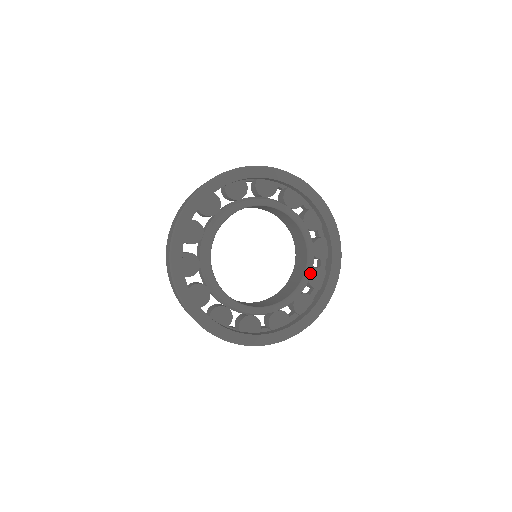
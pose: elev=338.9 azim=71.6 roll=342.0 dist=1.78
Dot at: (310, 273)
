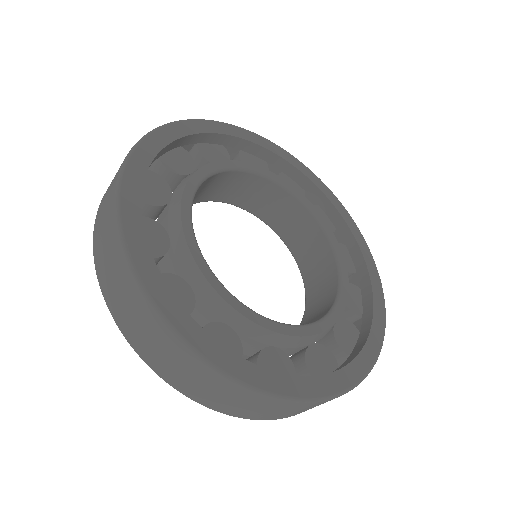
Dot at: (320, 215)
